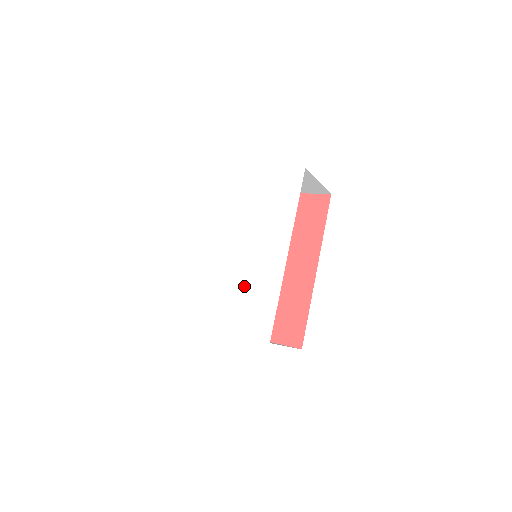
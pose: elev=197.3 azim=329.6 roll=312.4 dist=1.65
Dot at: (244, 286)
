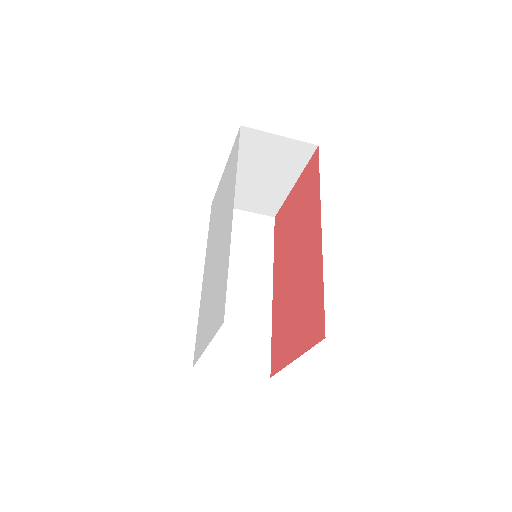
Dot at: (216, 281)
